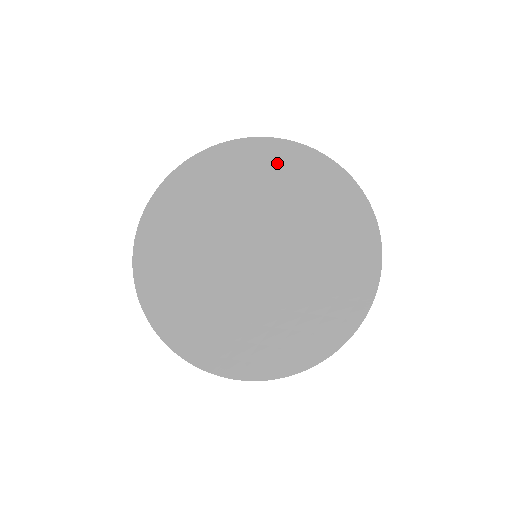
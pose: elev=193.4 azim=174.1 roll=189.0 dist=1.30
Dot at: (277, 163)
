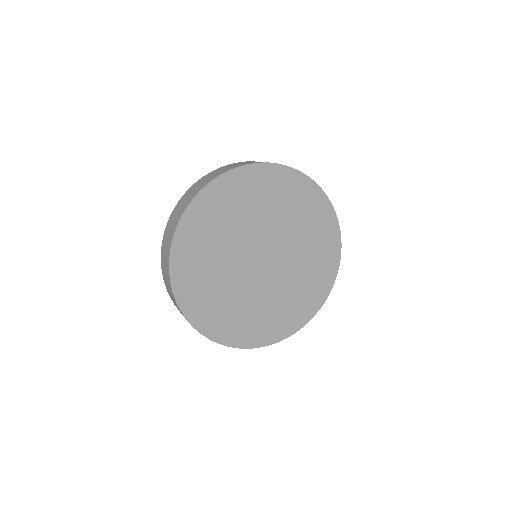
Dot at: (239, 190)
